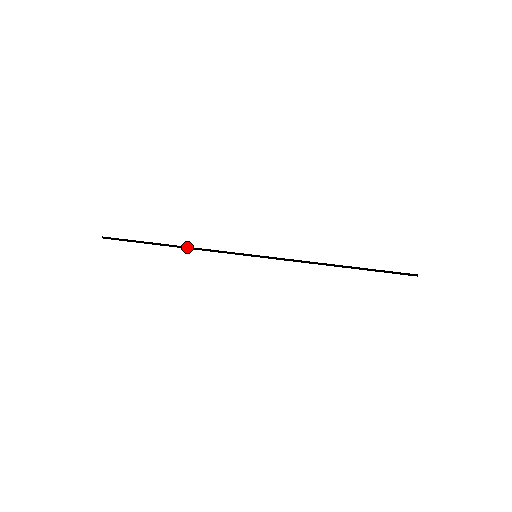
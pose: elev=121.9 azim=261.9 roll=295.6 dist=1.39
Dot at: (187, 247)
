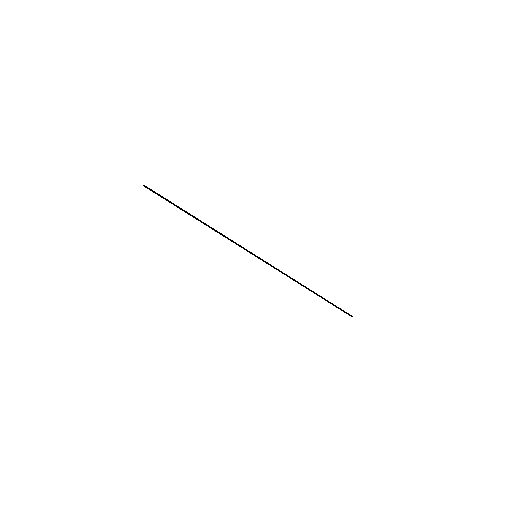
Dot at: (209, 226)
